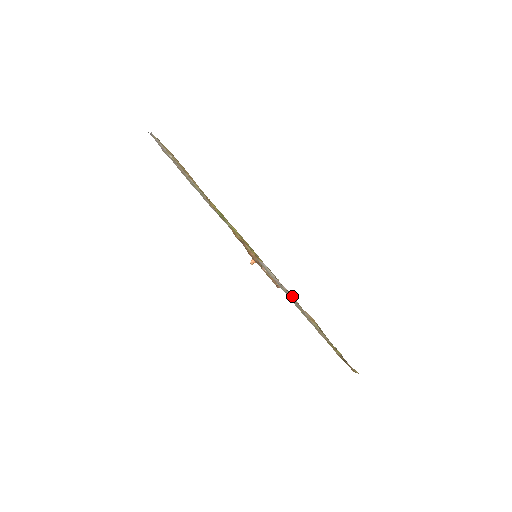
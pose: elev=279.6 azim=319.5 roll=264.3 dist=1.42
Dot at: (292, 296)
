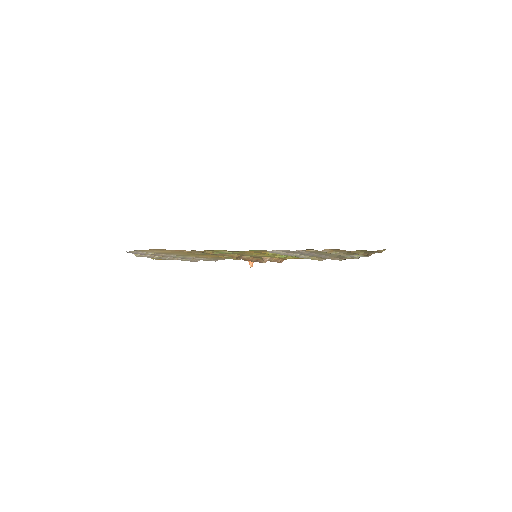
Dot at: (308, 250)
